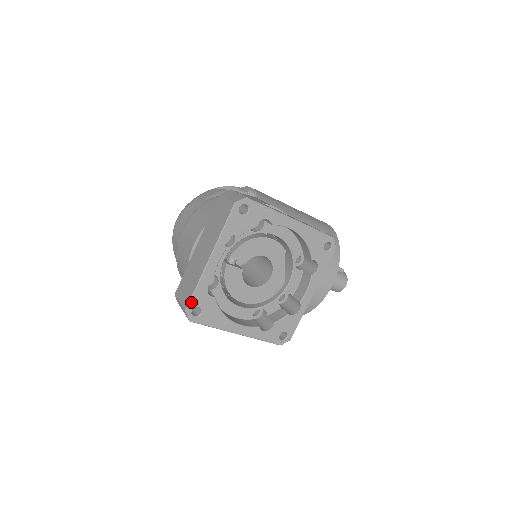
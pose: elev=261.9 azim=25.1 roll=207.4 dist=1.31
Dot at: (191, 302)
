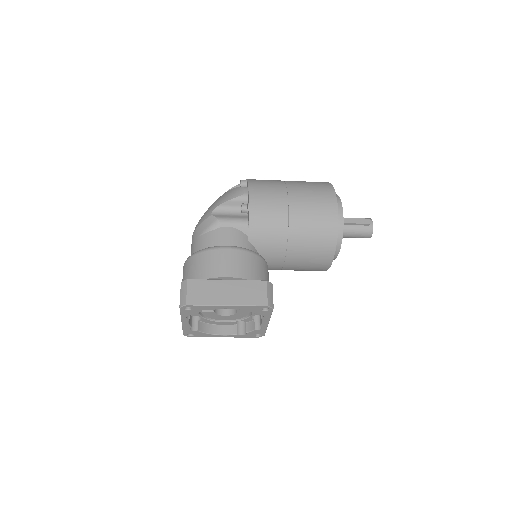
Dot at: (184, 333)
